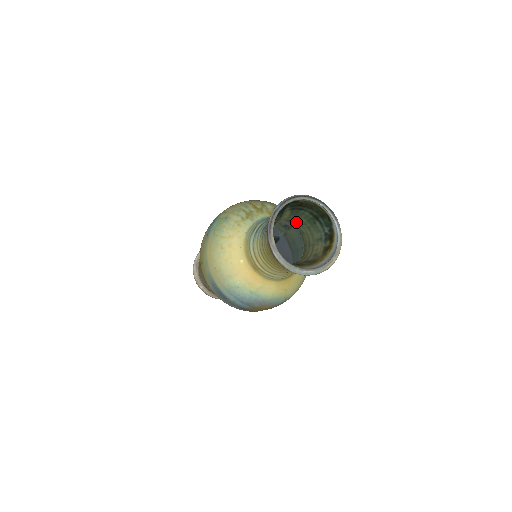
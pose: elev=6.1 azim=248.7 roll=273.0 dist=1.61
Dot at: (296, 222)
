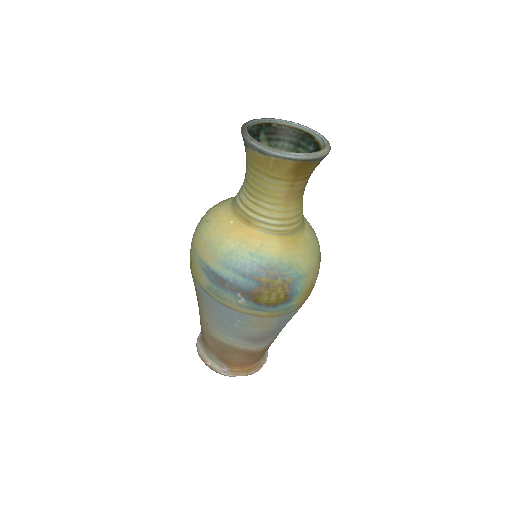
Dot at: occluded
